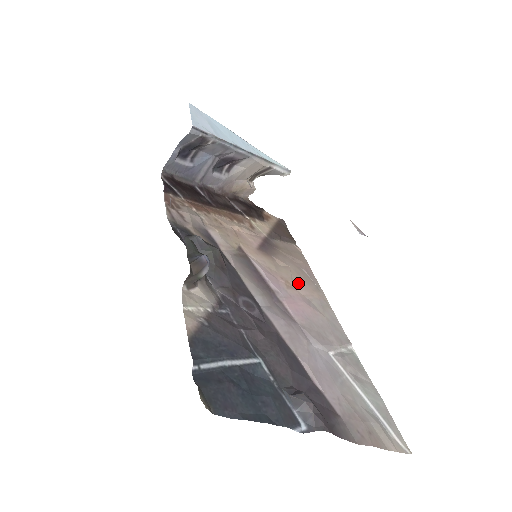
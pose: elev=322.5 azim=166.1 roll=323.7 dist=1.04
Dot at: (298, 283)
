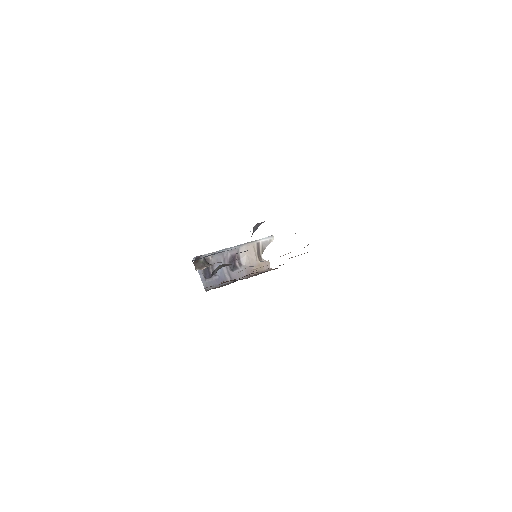
Dot at: occluded
